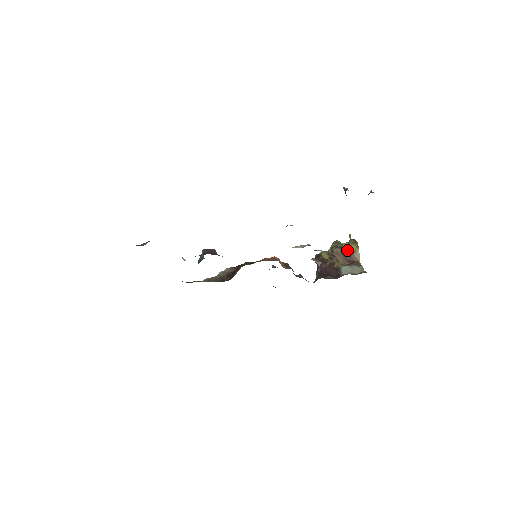
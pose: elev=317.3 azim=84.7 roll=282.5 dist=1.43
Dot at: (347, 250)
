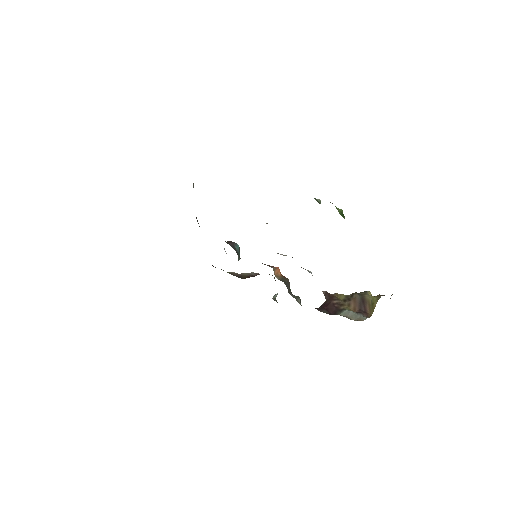
Dot at: (366, 299)
